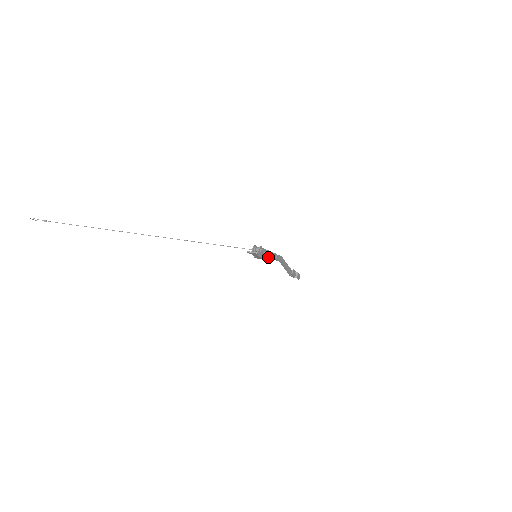
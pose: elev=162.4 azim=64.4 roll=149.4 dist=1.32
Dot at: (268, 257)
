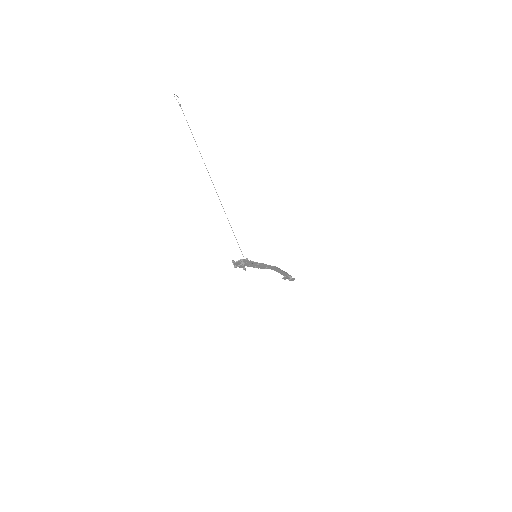
Dot at: occluded
